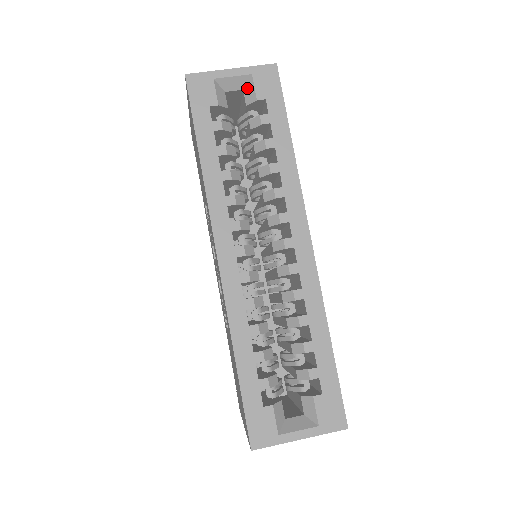
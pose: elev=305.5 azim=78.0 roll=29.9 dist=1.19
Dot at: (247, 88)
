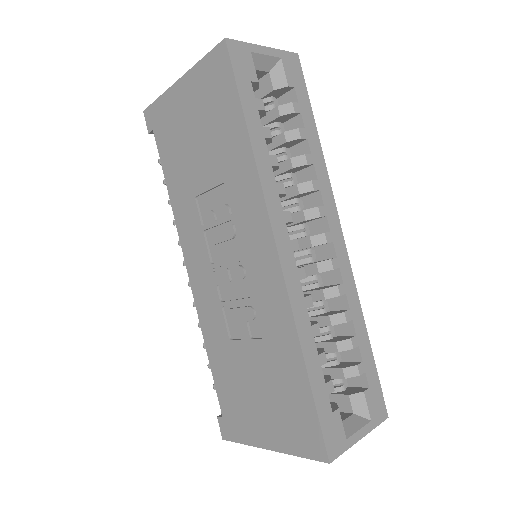
Dot at: (275, 71)
